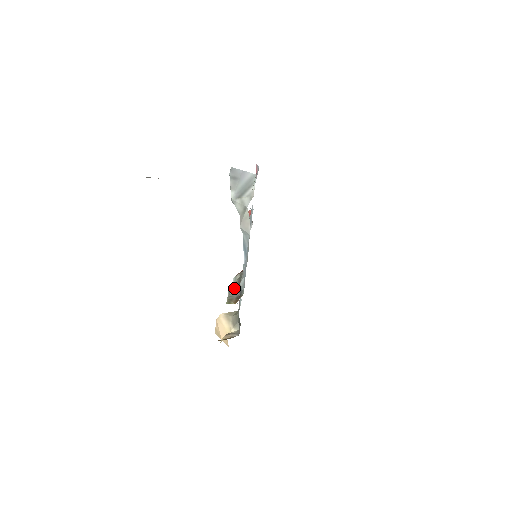
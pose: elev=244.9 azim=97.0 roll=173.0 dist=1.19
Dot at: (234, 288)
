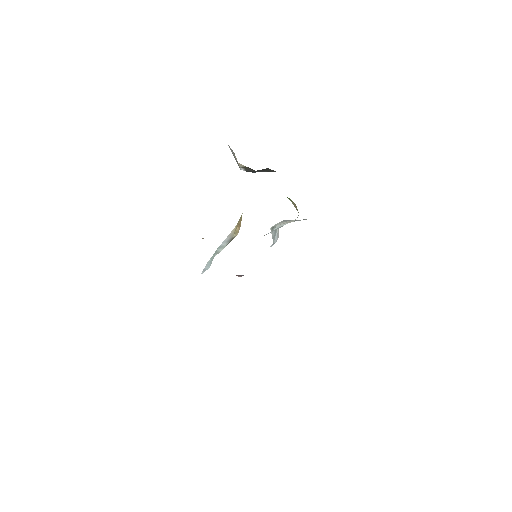
Dot at: occluded
